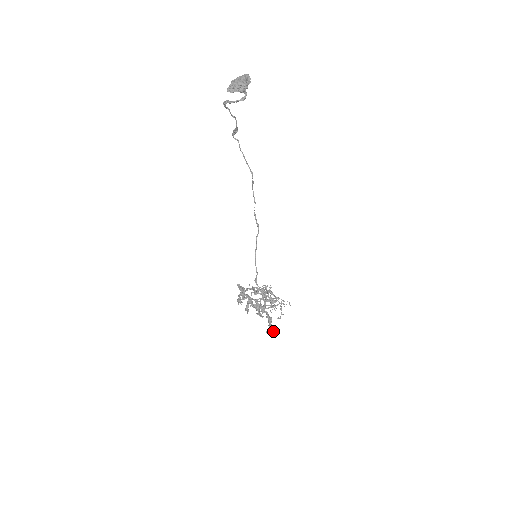
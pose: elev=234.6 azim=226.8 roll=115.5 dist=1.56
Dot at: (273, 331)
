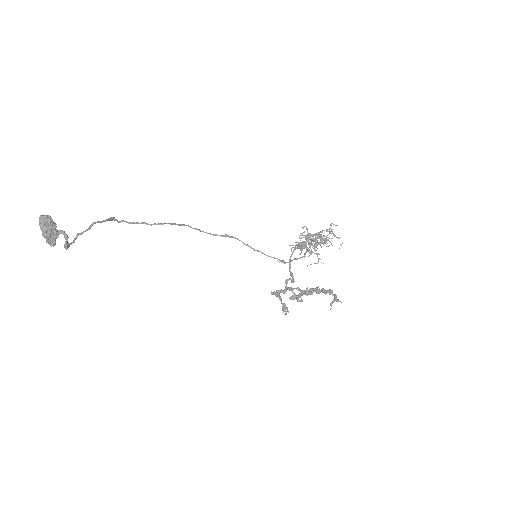
Dot at: (335, 300)
